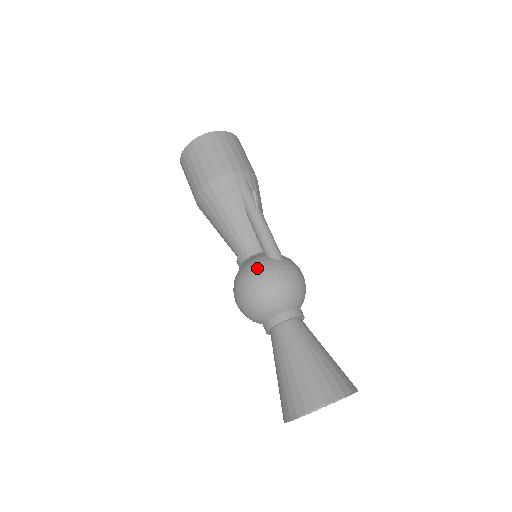
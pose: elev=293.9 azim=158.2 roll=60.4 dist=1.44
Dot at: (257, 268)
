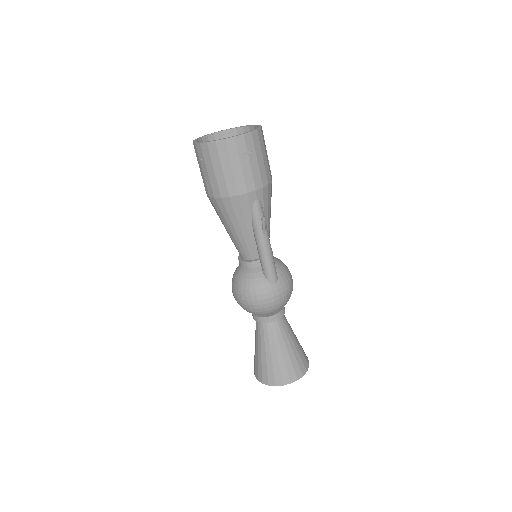
Dot at: (253, 289)
